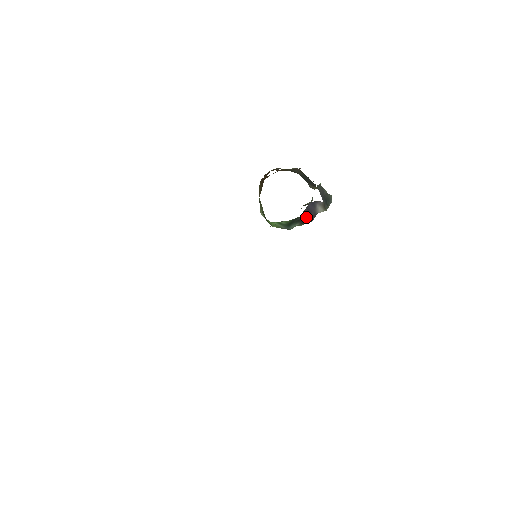
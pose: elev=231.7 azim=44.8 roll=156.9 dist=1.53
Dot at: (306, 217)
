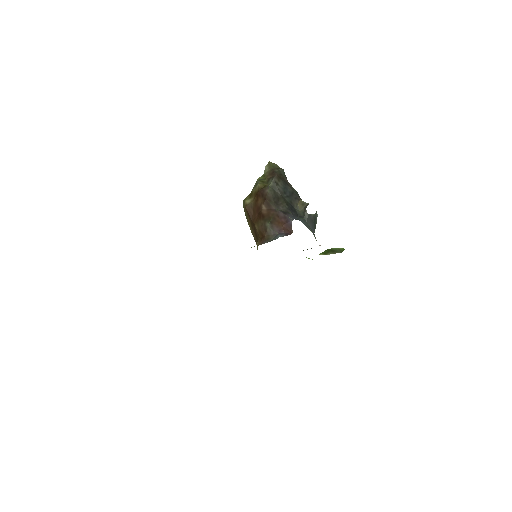
Dot at: occluded
